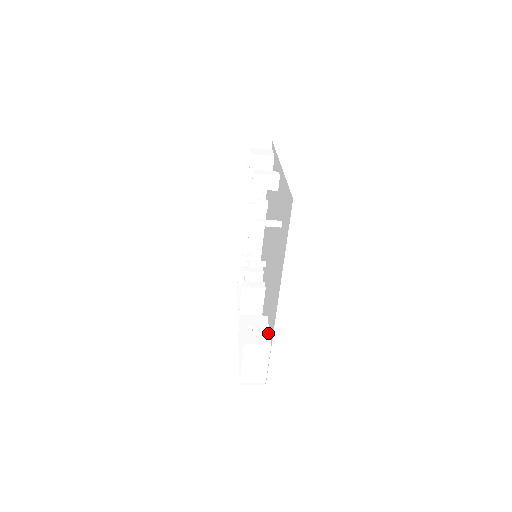
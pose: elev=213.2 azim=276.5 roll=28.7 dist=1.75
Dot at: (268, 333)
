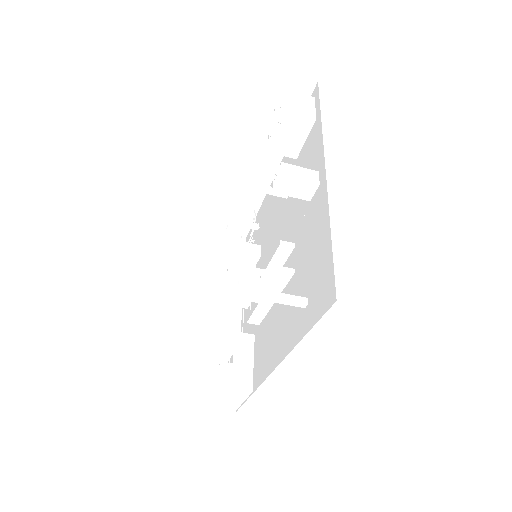
Dot at: (251, 369)
